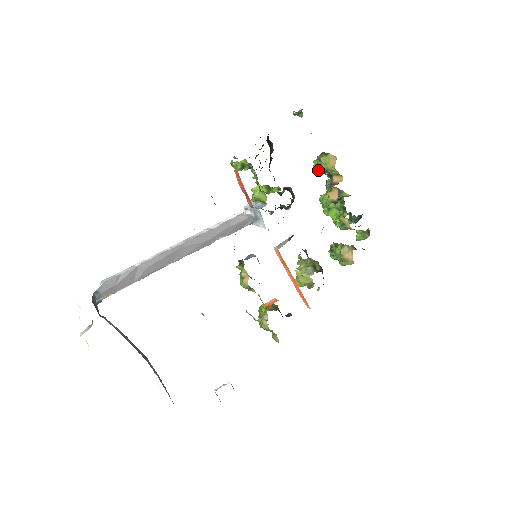
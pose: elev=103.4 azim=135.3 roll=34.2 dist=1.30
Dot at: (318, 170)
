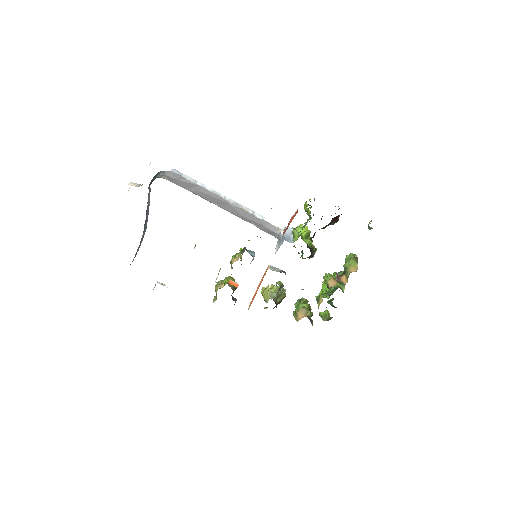
Dot at: occluded
